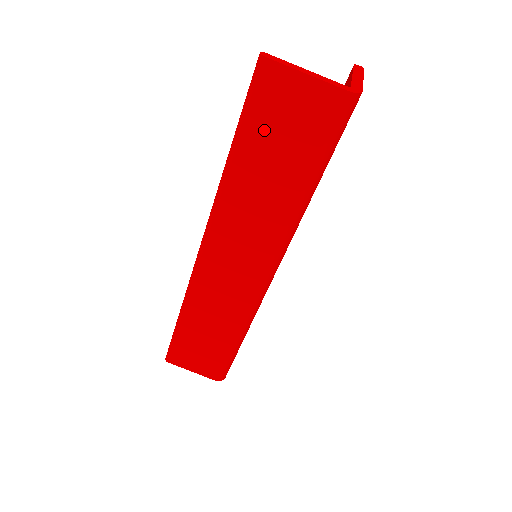
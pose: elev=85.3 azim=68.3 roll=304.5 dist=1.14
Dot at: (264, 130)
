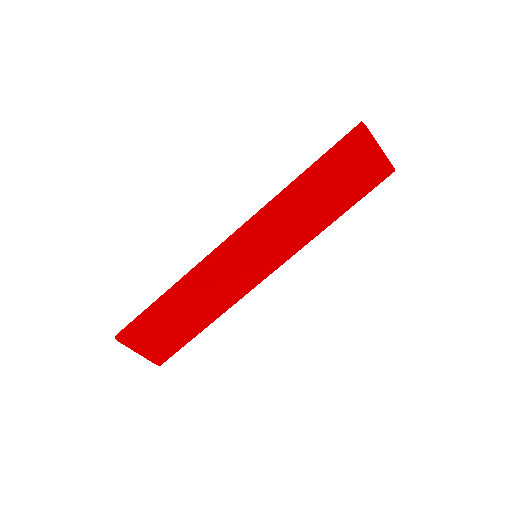
Dot at: (337, 169)
